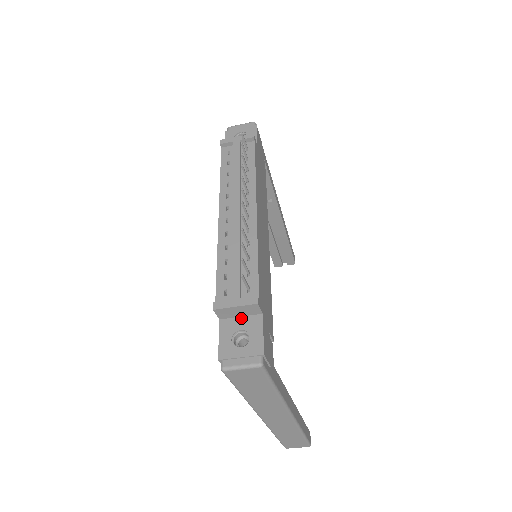
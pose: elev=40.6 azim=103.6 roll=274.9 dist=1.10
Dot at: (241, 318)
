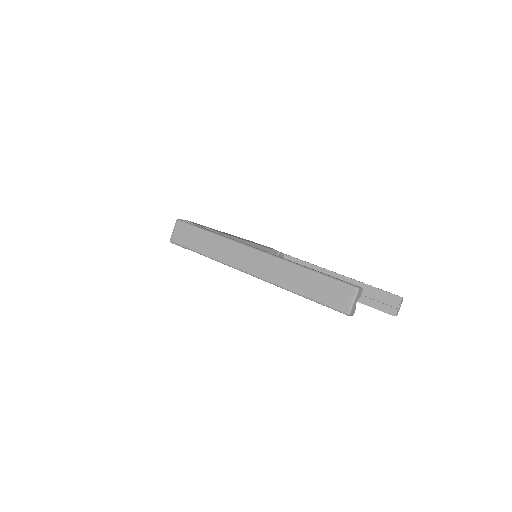
Dot at: occluded
